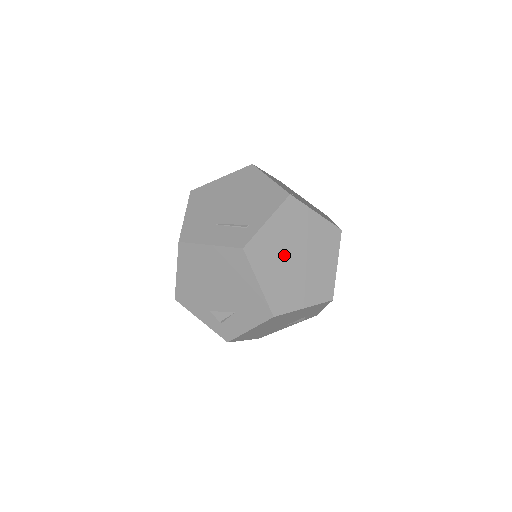
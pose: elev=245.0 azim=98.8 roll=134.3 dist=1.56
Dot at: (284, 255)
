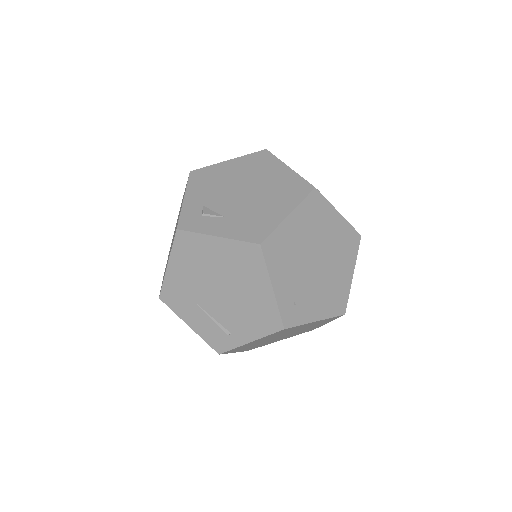
Dot at: occluded
